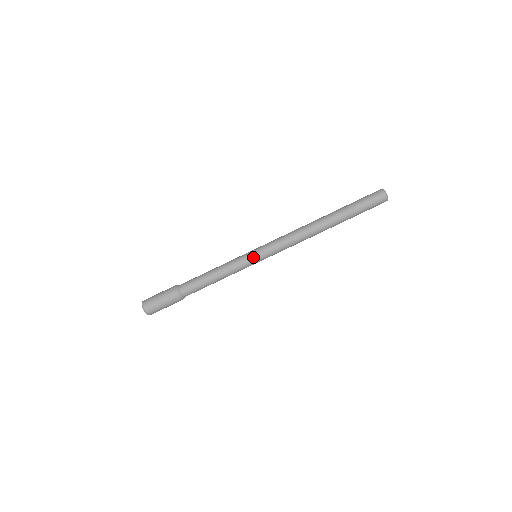
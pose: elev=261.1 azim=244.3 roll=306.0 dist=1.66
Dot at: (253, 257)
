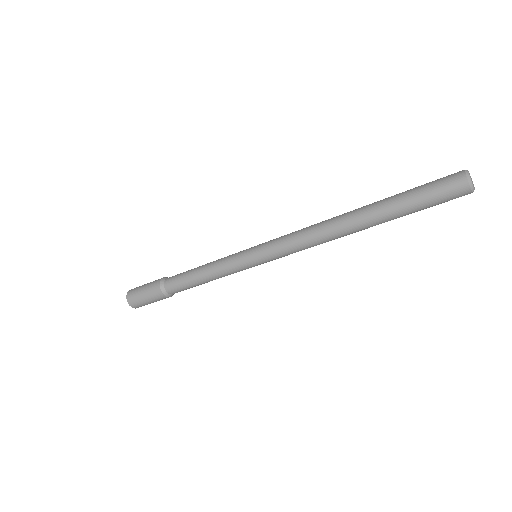
Dot at: (251, 264)
